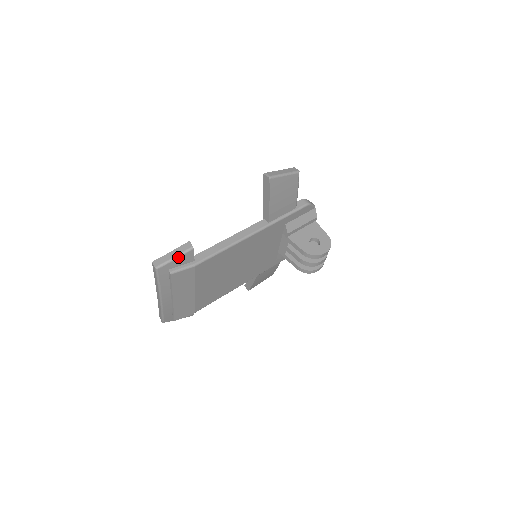
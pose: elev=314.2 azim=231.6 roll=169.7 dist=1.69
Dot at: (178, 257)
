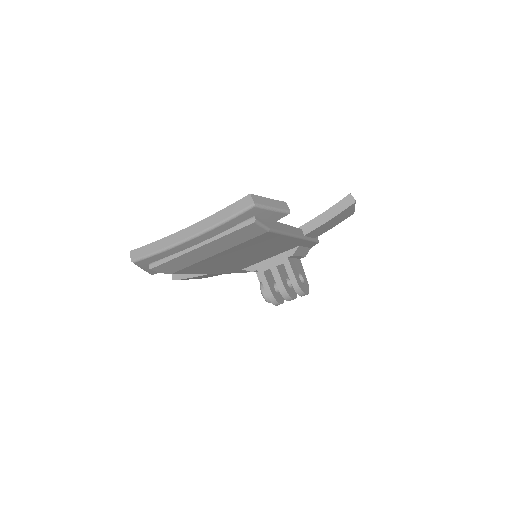
Dot at: (275, 210)
